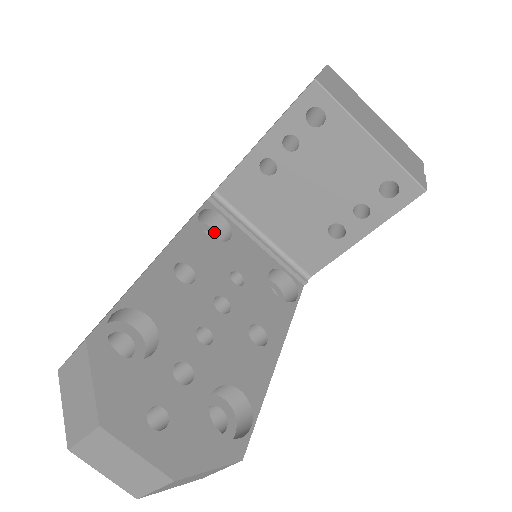
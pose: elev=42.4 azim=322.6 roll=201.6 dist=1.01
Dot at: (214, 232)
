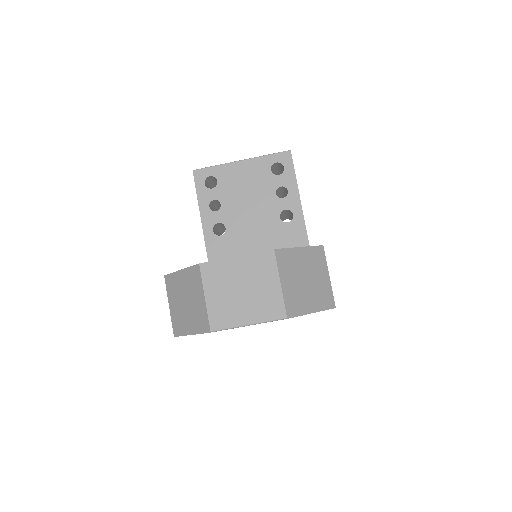
Dot at: occluded
